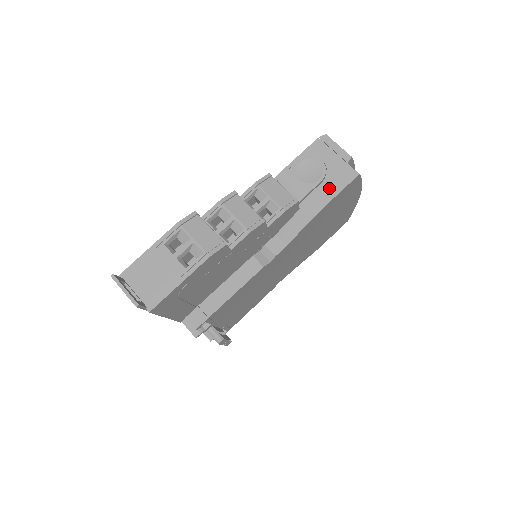
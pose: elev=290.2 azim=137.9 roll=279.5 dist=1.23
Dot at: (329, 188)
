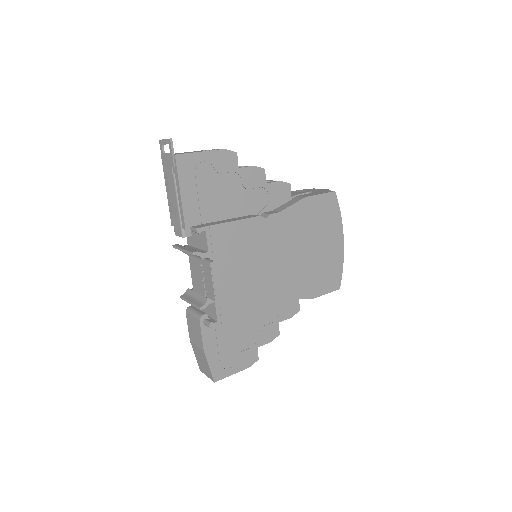
Dot at: (313, 194)
